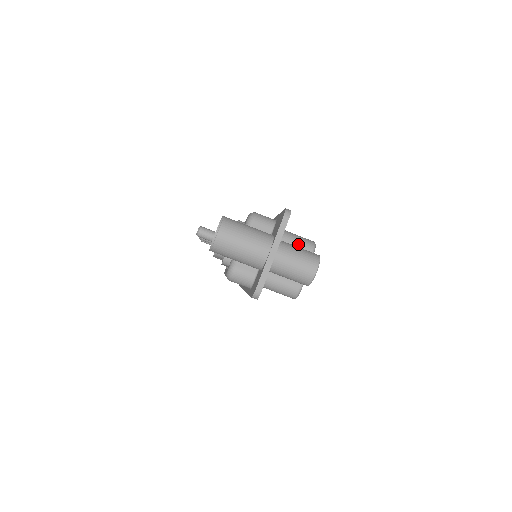
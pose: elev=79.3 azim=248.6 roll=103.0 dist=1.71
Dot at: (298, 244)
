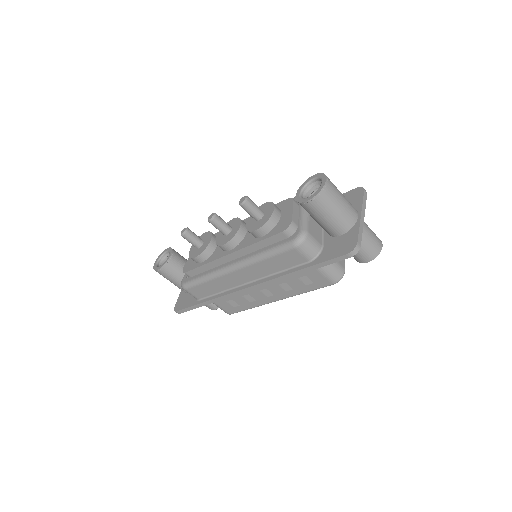
Dot at: occluded
